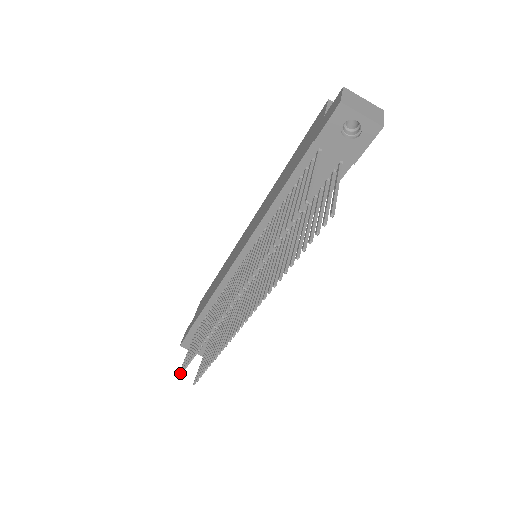
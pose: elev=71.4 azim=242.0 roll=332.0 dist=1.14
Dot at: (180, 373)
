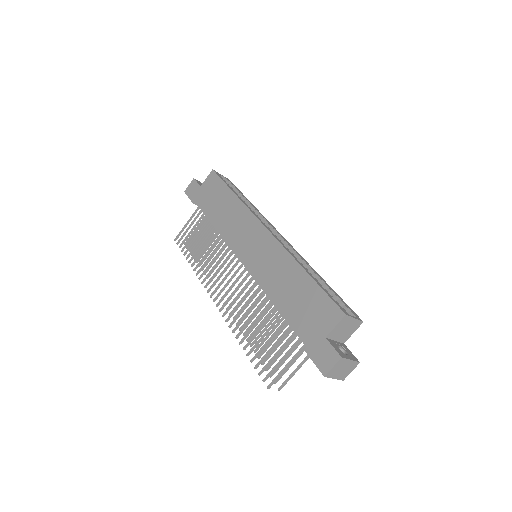
Dot at: (177, 244)
